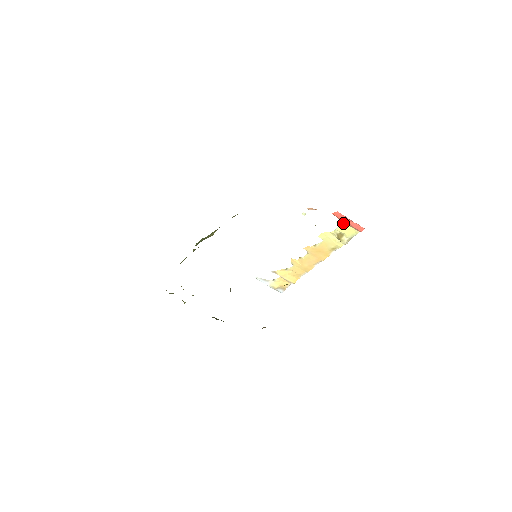
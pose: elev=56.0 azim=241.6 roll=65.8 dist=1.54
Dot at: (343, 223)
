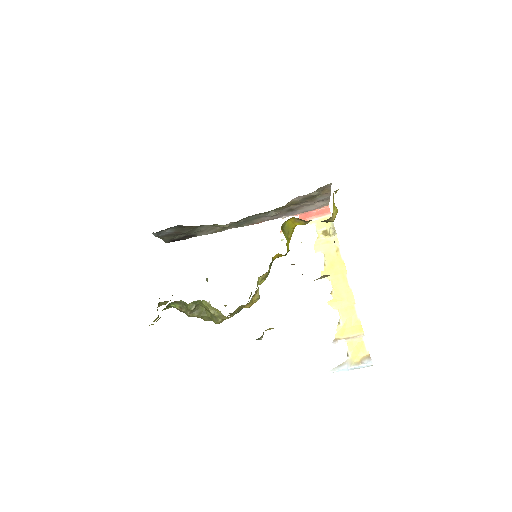
Dot at: (314, 221)
